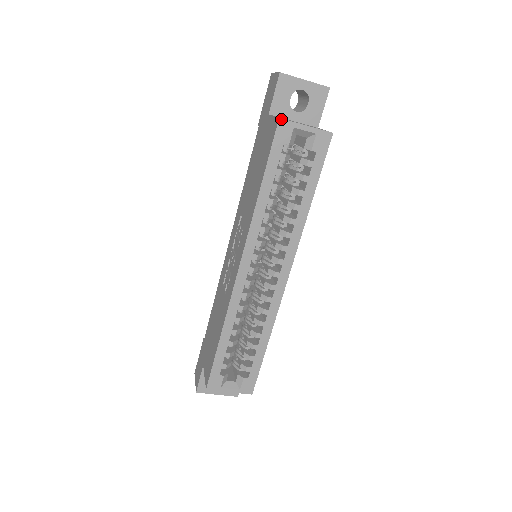
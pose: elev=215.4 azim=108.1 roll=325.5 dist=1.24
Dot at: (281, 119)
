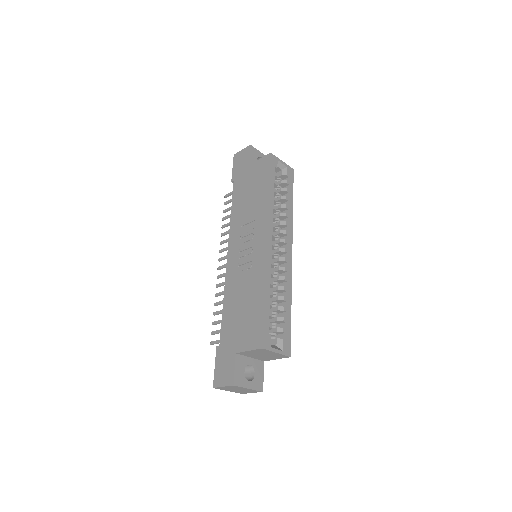
Dot at: (272, 154)
